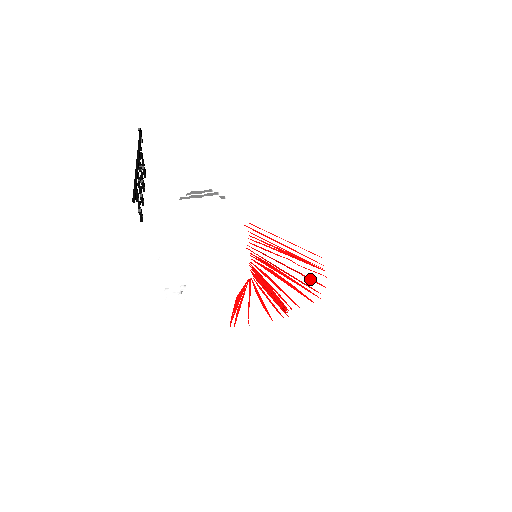
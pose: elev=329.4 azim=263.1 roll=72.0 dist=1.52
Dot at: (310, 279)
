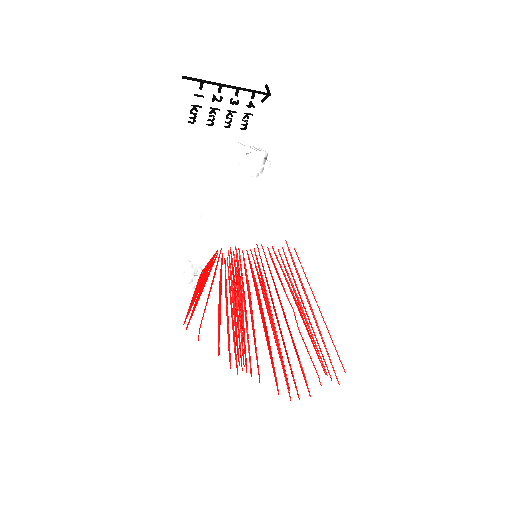
Dot at: (299, 362)
